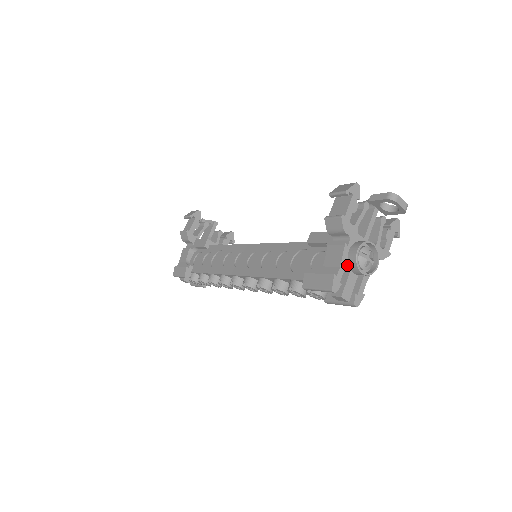
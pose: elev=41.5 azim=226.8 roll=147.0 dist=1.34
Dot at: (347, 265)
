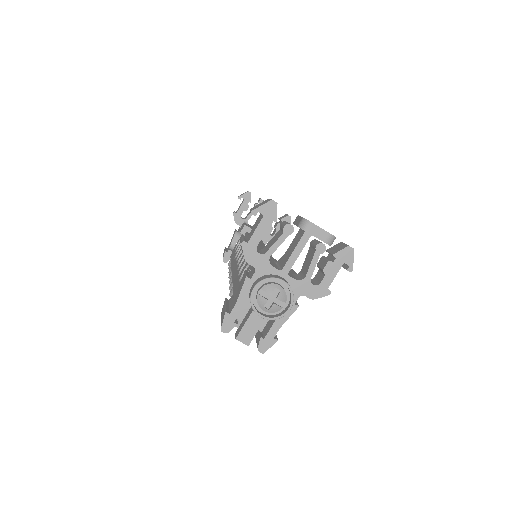
Dot at: occluded
